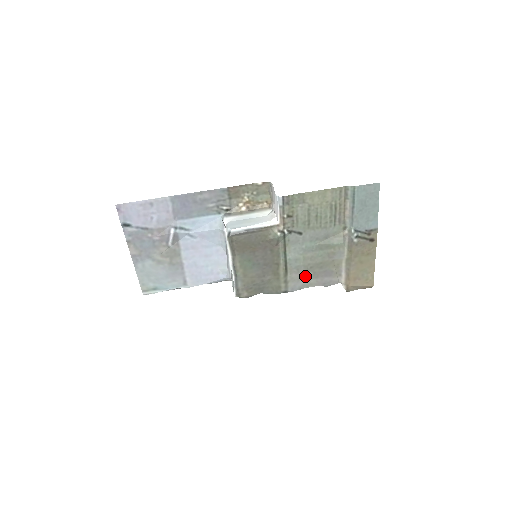
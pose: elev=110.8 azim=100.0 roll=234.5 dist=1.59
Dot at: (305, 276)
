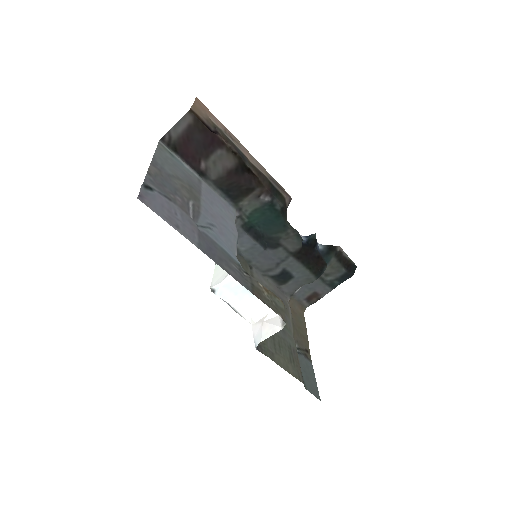
Dot at: (267, 288)
